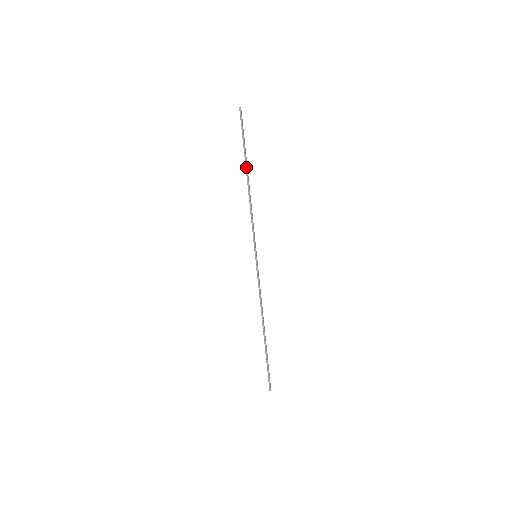
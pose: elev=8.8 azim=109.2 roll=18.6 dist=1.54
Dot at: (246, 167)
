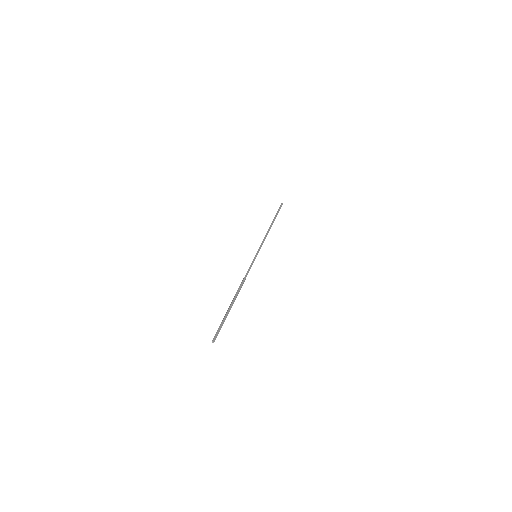
Dot at: (272, 221)
